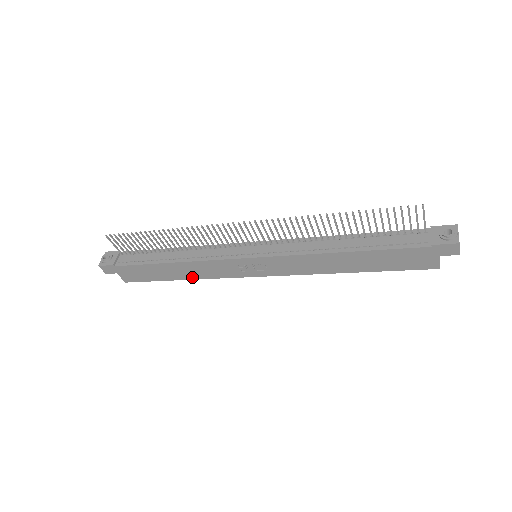
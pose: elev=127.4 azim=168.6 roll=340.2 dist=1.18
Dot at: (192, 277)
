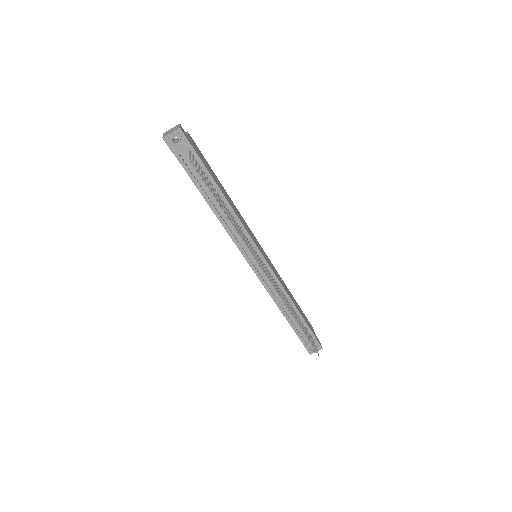
Dot at: occluded
